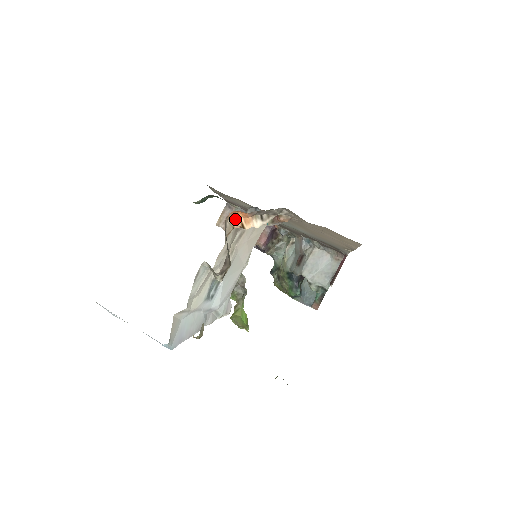
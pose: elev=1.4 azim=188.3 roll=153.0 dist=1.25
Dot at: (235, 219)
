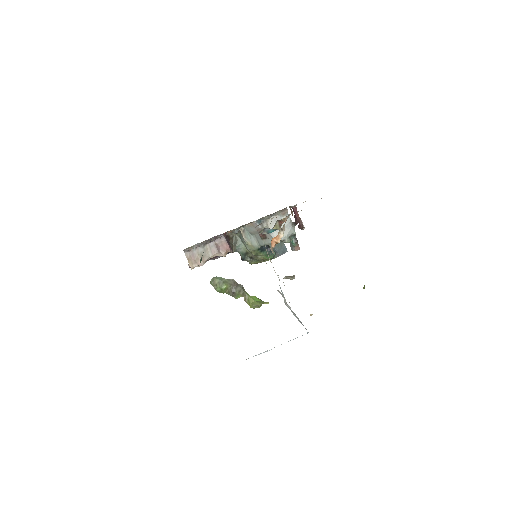
Dot at: (271, 244)
